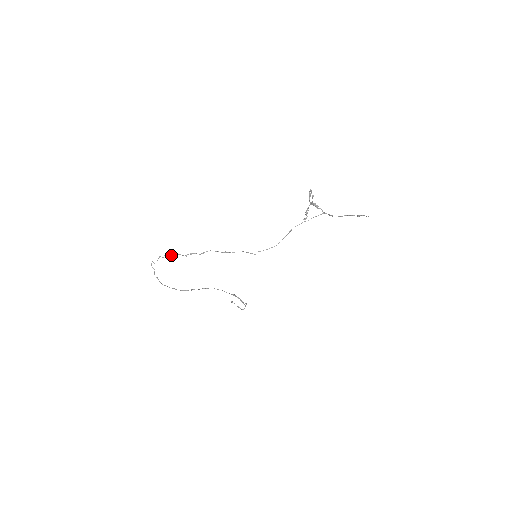
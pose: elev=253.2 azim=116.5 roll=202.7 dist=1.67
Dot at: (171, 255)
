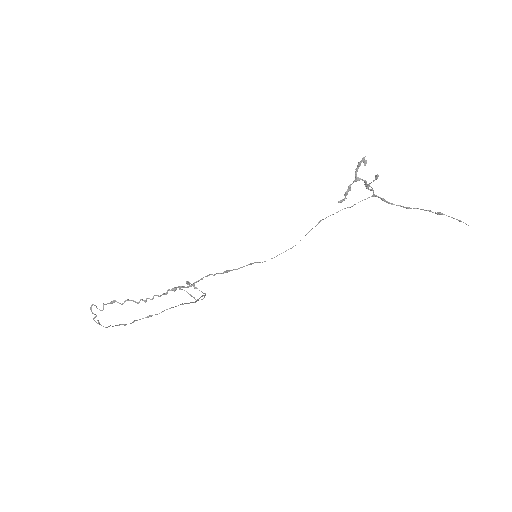
Dot at: occluded
